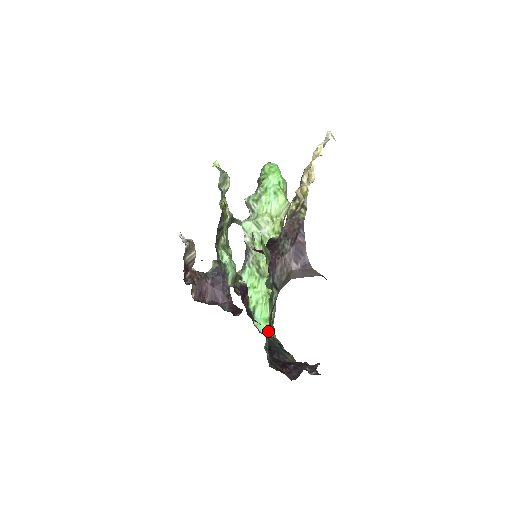
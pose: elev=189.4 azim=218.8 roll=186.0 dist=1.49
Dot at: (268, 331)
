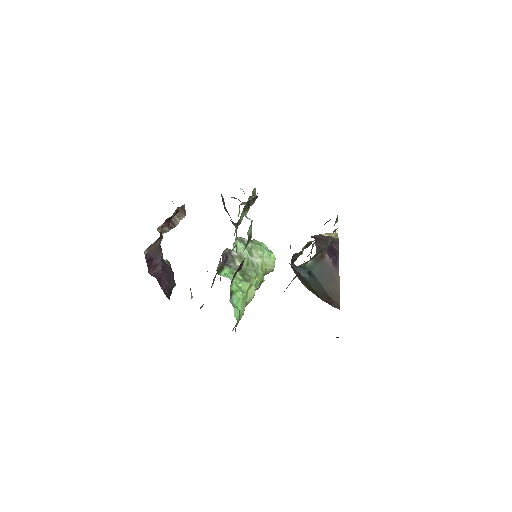
Dot at: occluded
